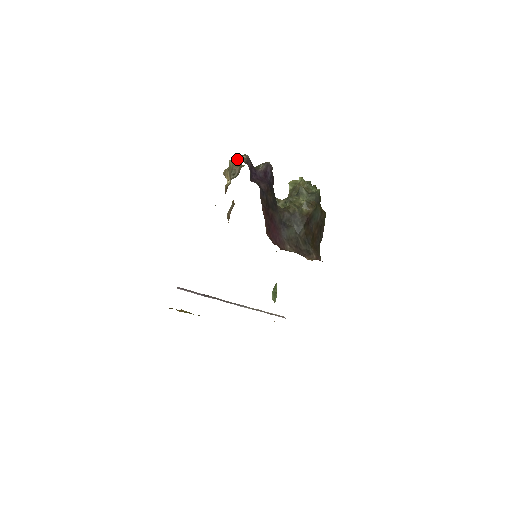
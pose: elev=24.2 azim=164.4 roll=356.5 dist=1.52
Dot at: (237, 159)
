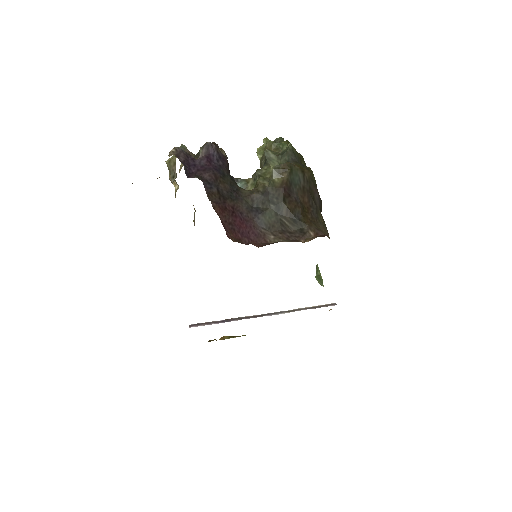
Dot at: (174, 155)
